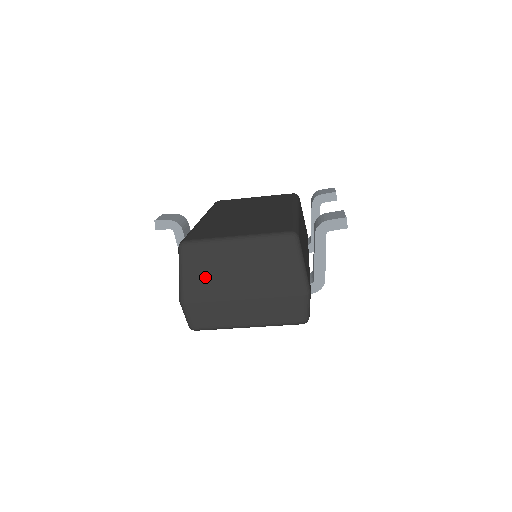
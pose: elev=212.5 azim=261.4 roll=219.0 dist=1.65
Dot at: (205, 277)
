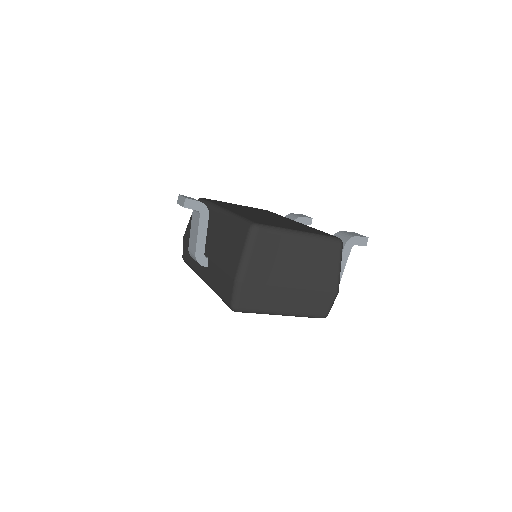
Dot at: (268, 261)
